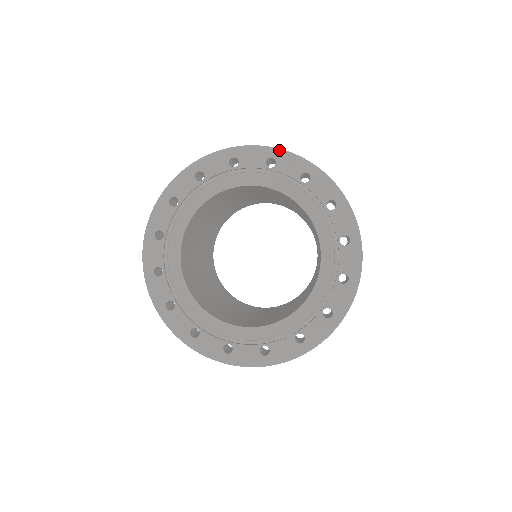
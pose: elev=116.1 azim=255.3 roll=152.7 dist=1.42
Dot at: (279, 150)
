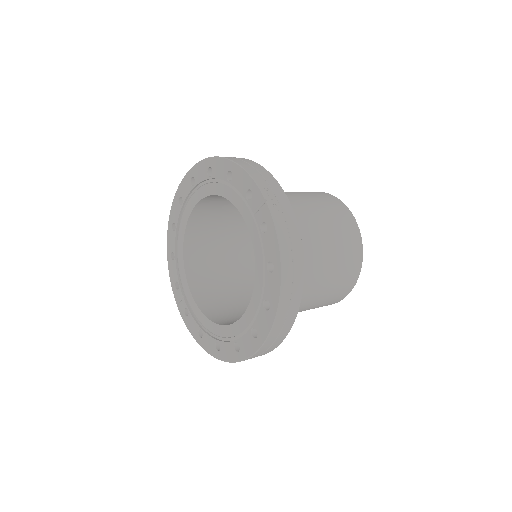
Dot at: (257, 187)
